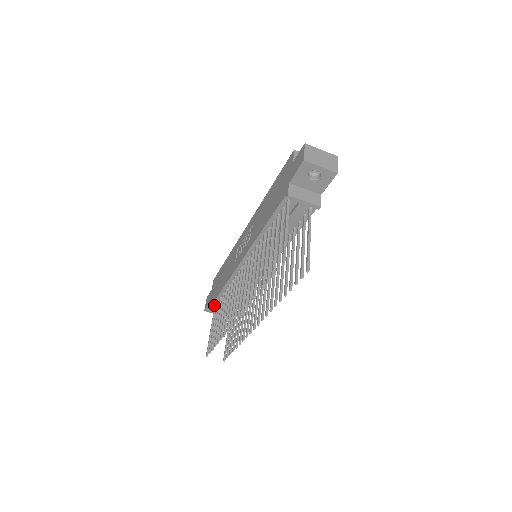
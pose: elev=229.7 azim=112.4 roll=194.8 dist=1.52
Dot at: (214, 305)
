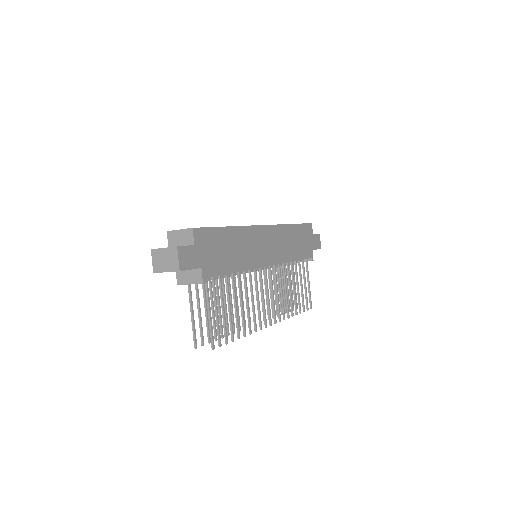
Dot at: occluded
